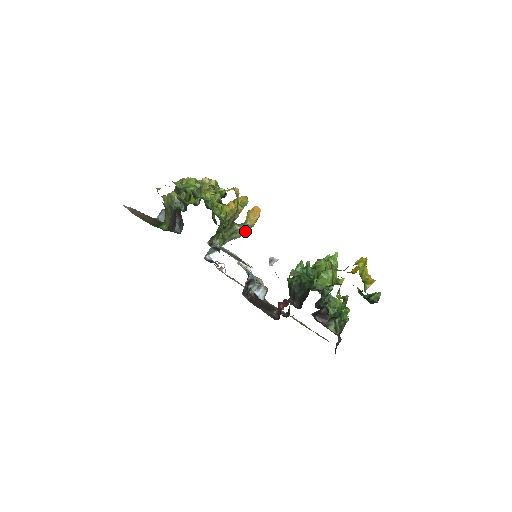
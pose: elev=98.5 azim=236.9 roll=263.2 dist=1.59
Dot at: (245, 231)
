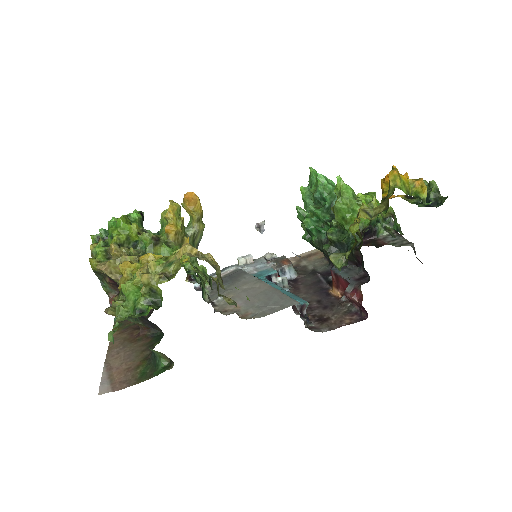
Dot at: (201, 226)
